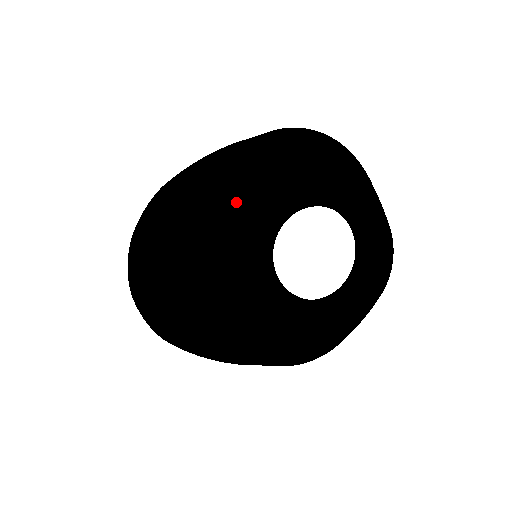
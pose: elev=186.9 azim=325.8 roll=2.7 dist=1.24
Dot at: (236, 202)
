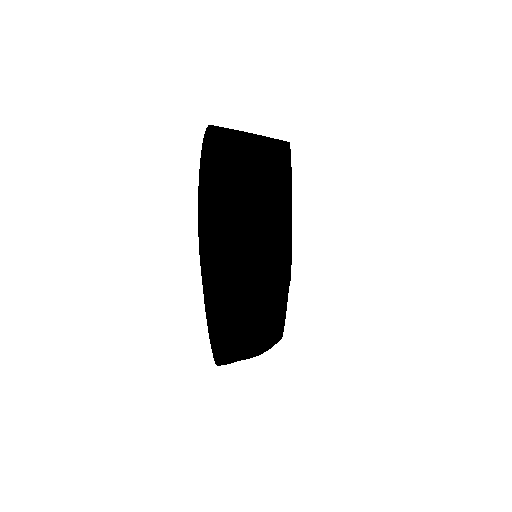
Dot at: occluded
